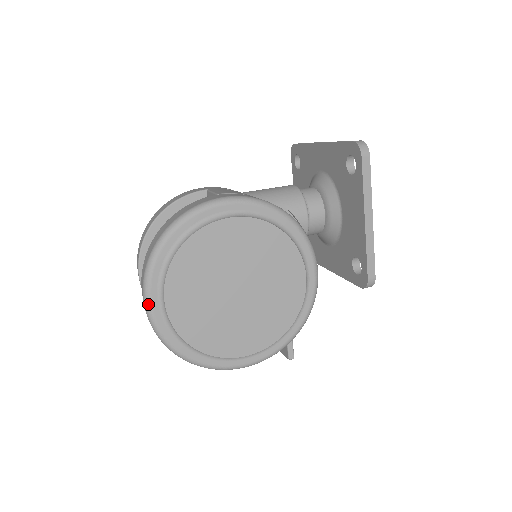
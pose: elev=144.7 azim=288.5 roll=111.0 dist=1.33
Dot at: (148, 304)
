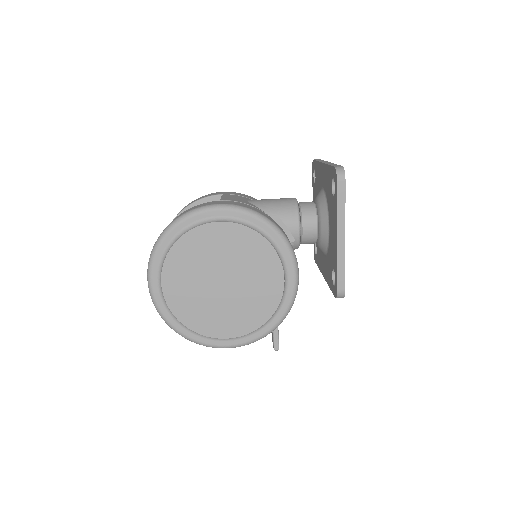
Dot at: (150, 283)
